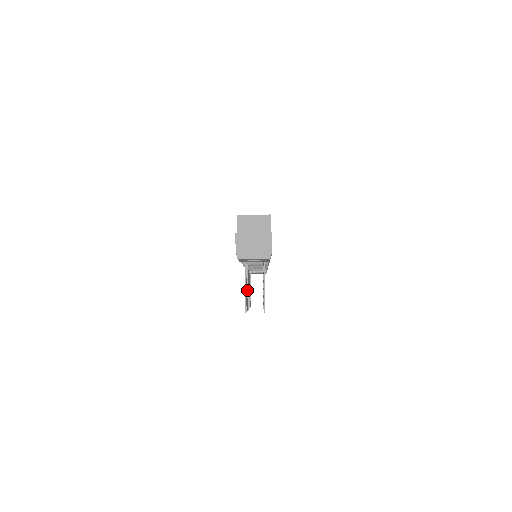
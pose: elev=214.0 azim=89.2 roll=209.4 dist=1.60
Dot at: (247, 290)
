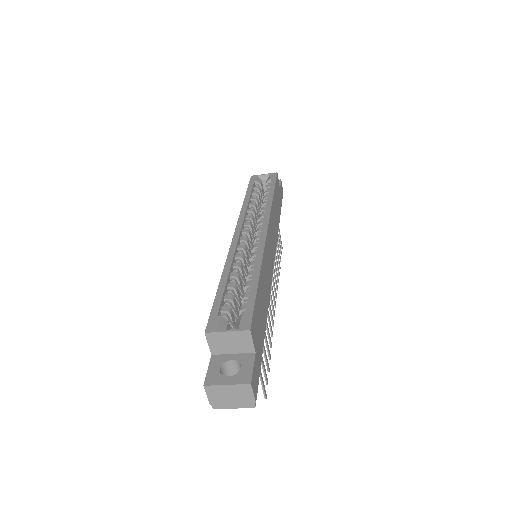
Dot at: occluded
